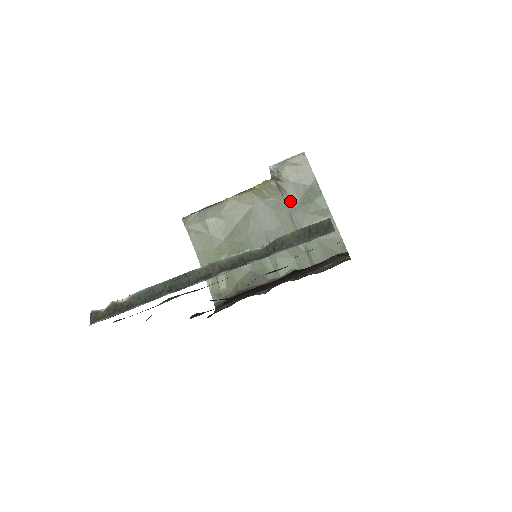
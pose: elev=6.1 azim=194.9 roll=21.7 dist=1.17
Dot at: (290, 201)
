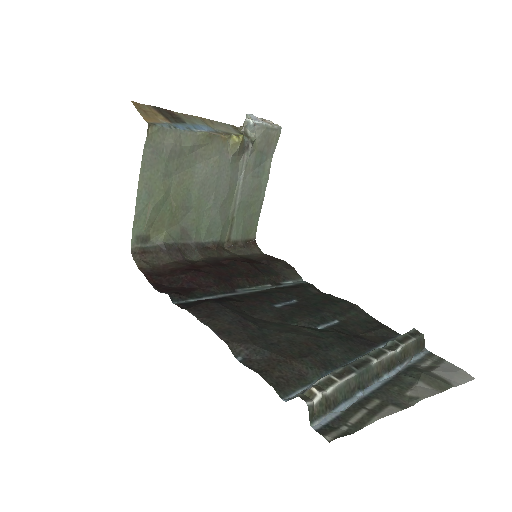
Dot at: (246, 168)
